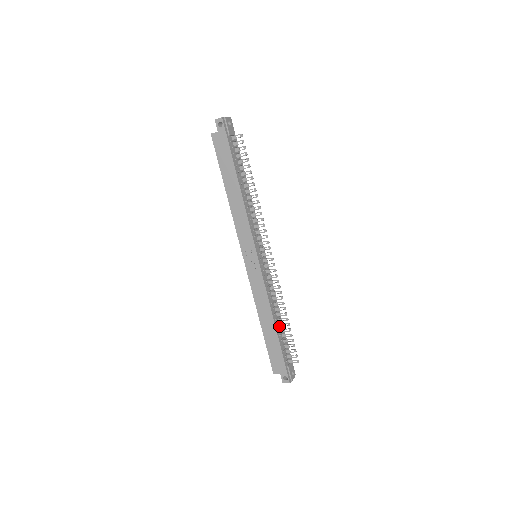
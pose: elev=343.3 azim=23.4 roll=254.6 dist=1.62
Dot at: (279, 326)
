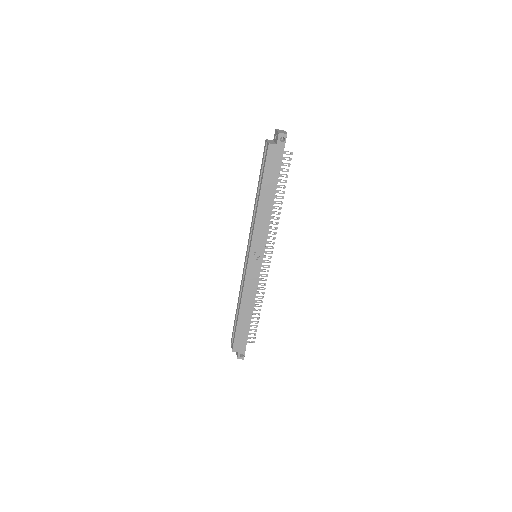
Dot at: occluded
